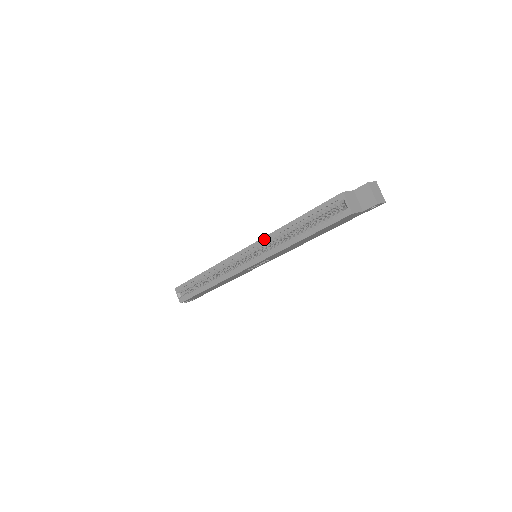
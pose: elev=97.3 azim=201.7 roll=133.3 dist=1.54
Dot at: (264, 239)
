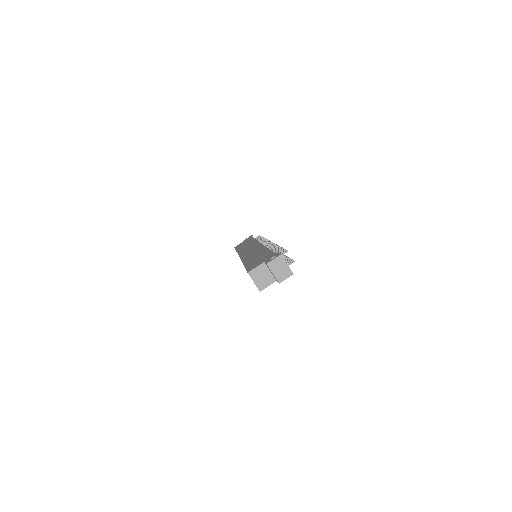
Dot at: occluded
